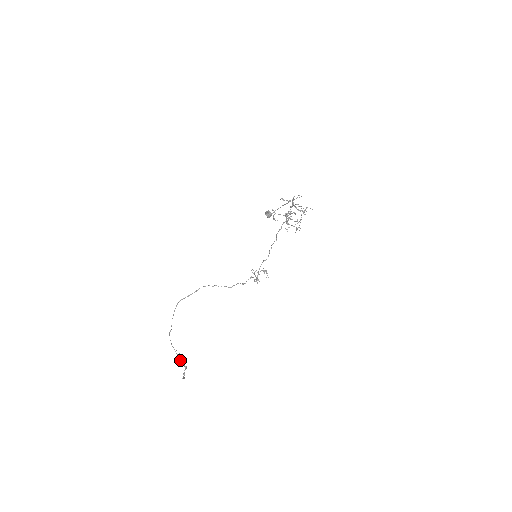
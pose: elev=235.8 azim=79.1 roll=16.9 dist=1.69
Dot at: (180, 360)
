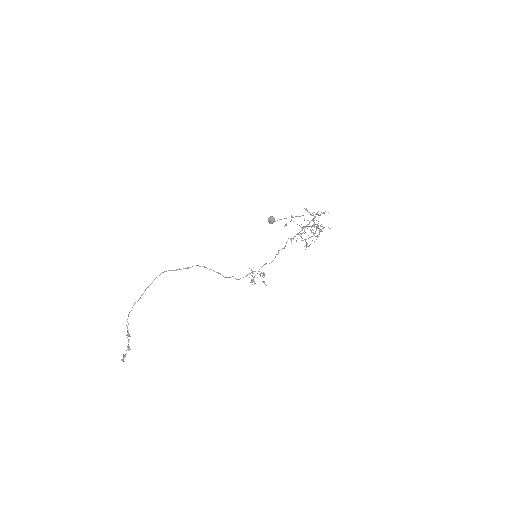
Dot at: occluded
